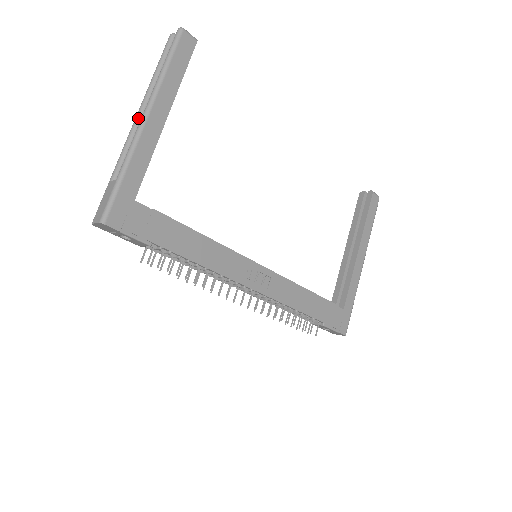
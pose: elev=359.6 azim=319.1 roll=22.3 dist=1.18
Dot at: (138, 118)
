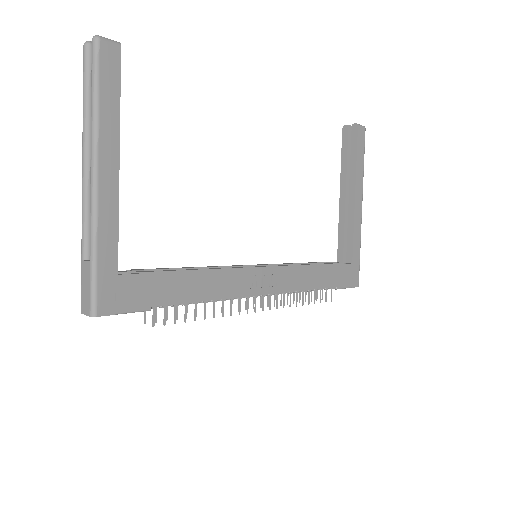
Dot at: (85, 173)
